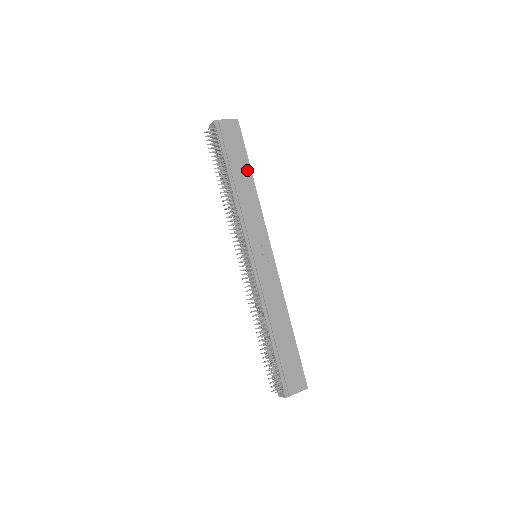
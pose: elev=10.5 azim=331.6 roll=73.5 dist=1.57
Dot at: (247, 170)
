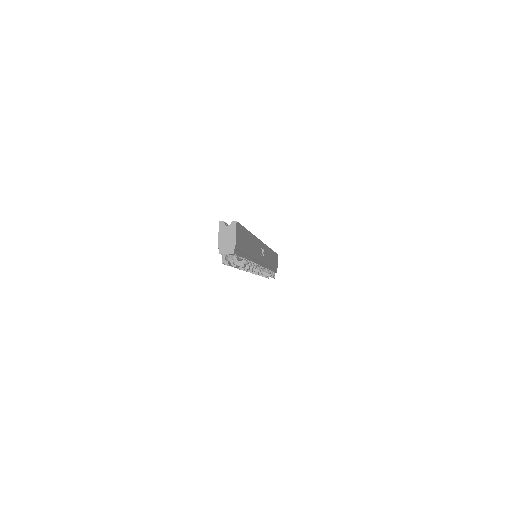
Dot at: (248, 236)
